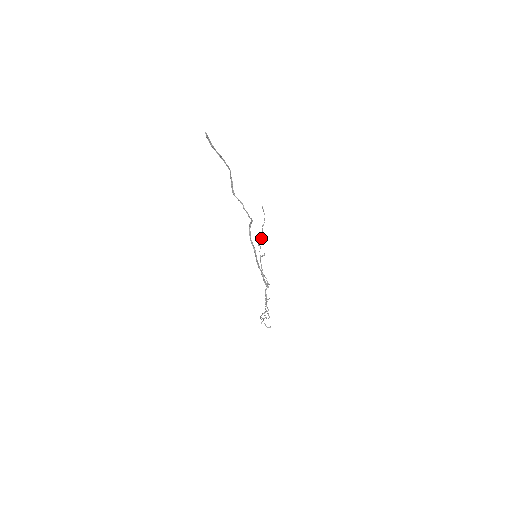
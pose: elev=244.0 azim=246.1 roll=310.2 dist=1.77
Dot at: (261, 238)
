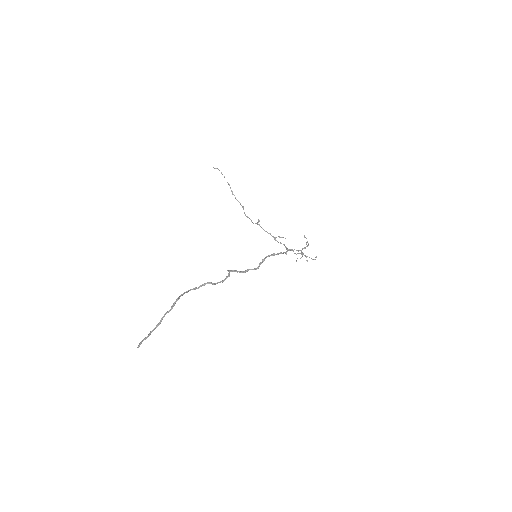
Dot at: occluded
